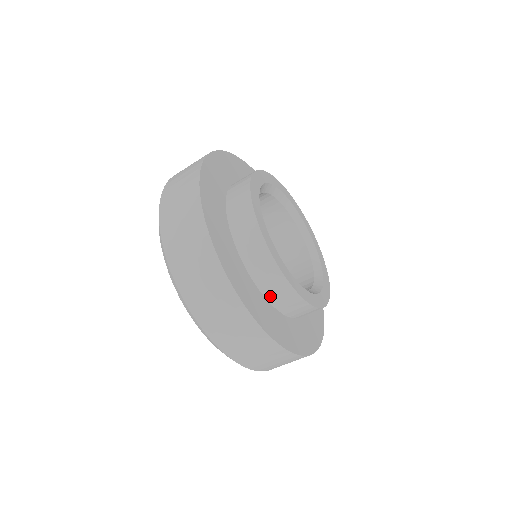
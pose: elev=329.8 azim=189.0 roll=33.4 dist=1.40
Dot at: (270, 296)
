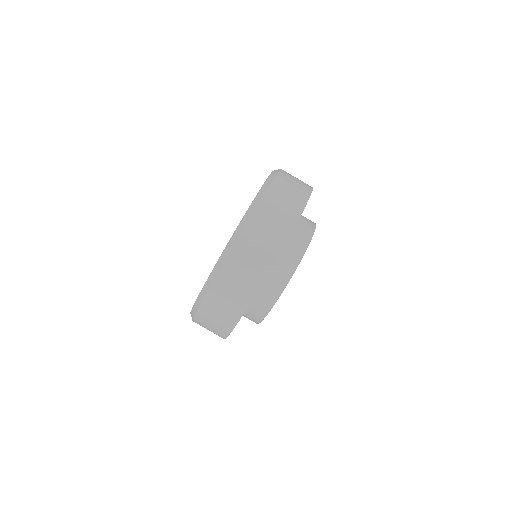
Dot at: (243, 315)
